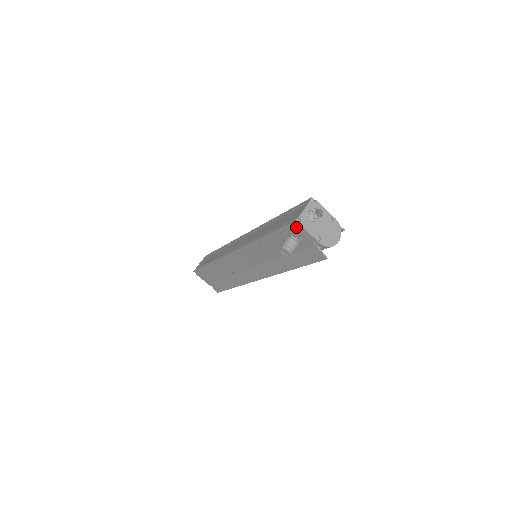
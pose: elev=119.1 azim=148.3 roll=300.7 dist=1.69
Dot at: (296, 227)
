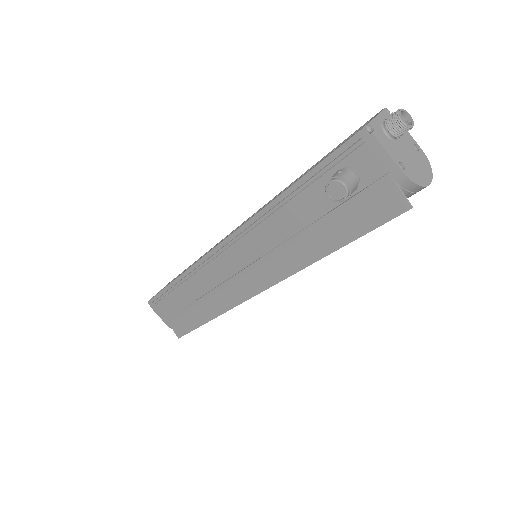
Dot at: (362, 143)
